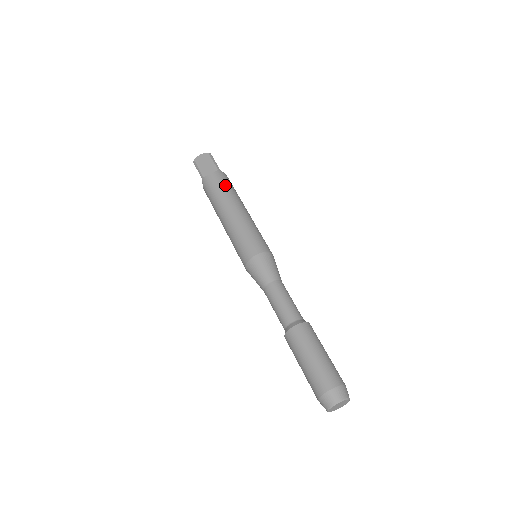
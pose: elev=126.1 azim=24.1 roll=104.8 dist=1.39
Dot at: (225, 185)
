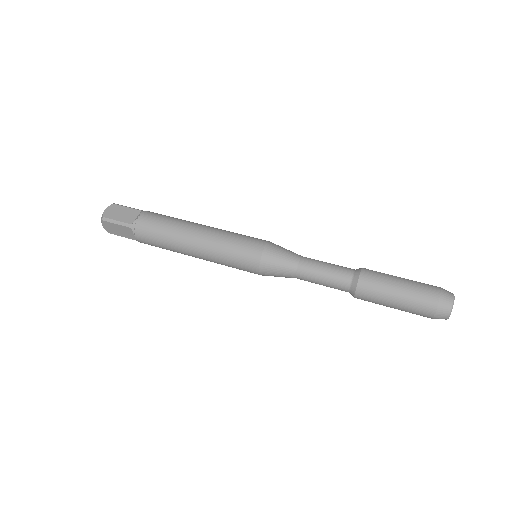
Dot at: (166, 217)
